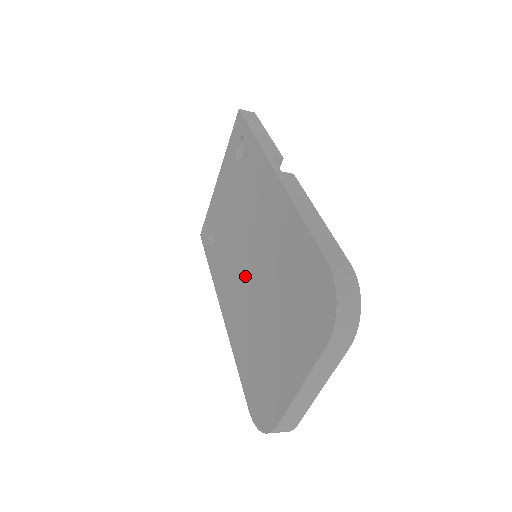
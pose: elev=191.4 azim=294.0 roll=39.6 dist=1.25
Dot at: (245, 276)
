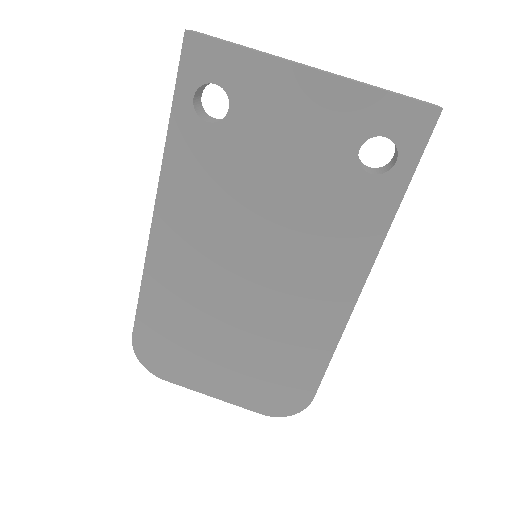
Dot at: (231, 268)
